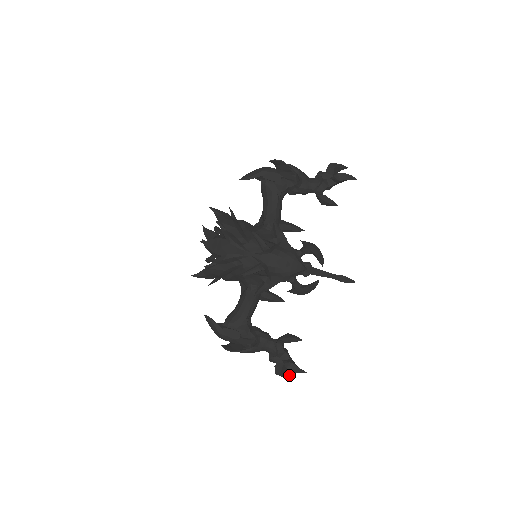
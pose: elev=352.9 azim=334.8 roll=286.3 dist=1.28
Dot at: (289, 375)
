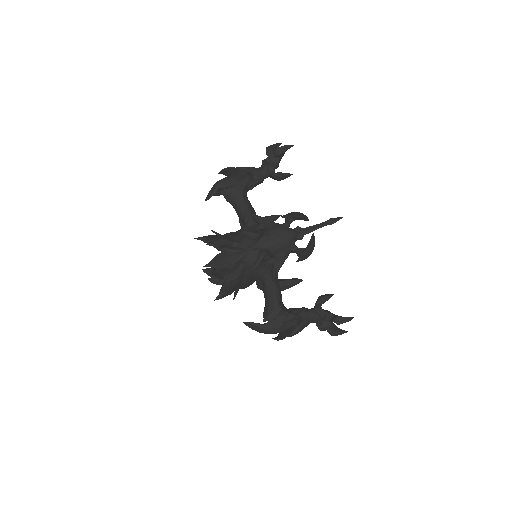
Dot at: (343, 331)
